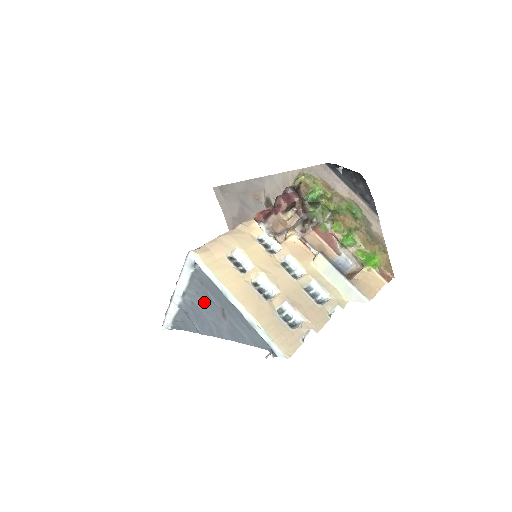
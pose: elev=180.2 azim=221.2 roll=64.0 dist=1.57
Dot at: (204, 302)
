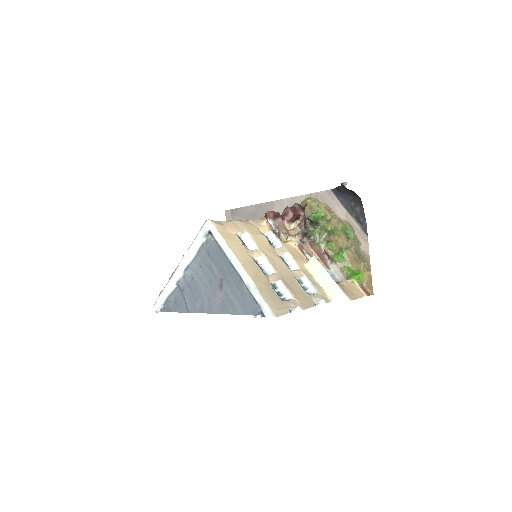
Dot at: (204, 275)
